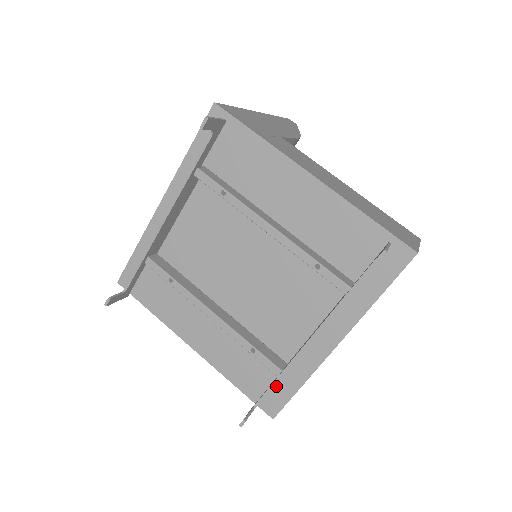
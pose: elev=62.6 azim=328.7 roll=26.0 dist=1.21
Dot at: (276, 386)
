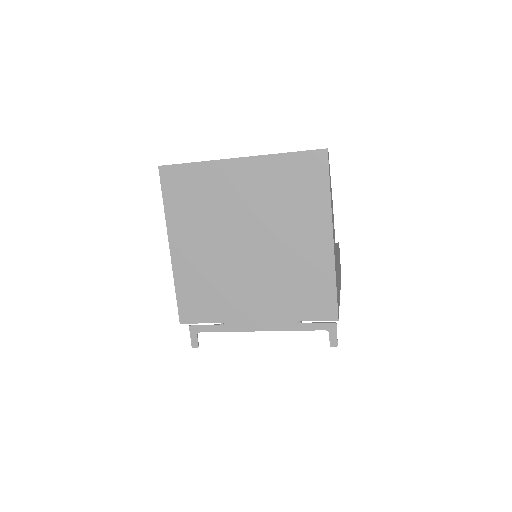
Dot at: occluded
